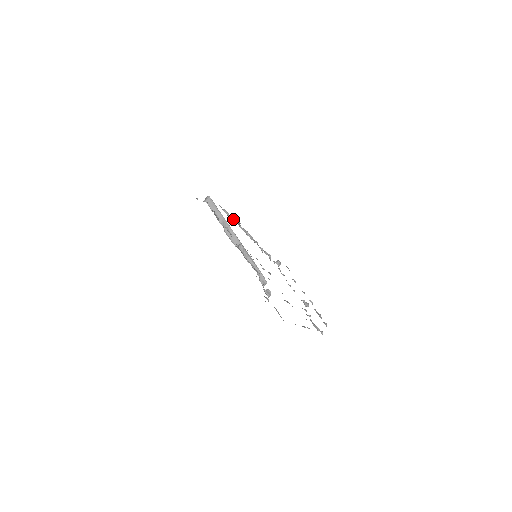
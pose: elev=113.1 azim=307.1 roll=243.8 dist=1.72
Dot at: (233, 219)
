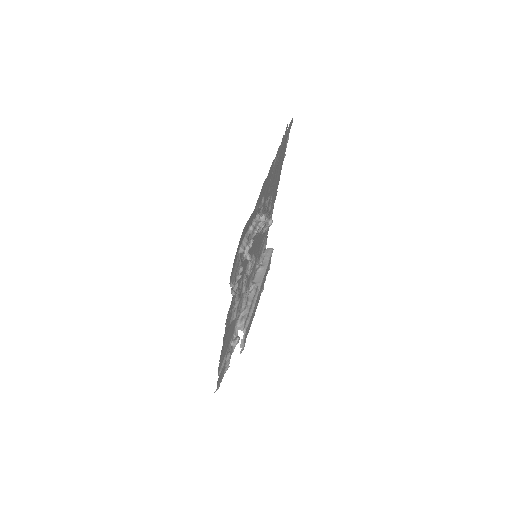
Dot at: (268, 219)
